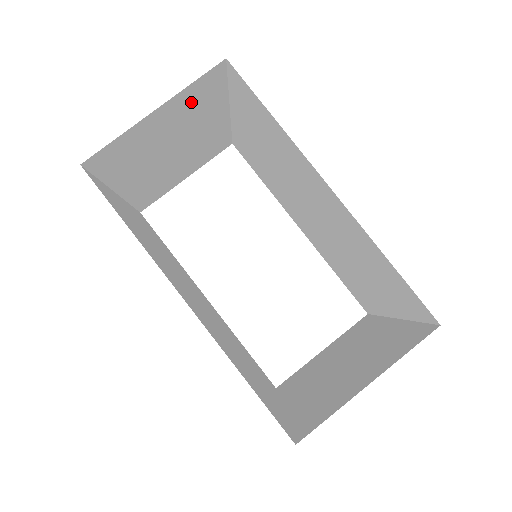
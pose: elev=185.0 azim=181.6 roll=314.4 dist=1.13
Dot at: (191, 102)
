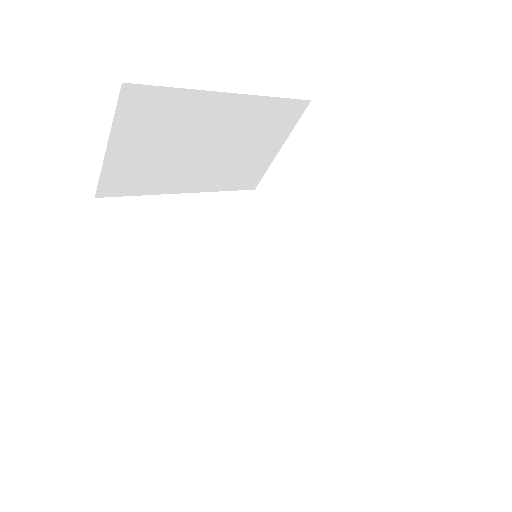
Dot at: (145, 121)
